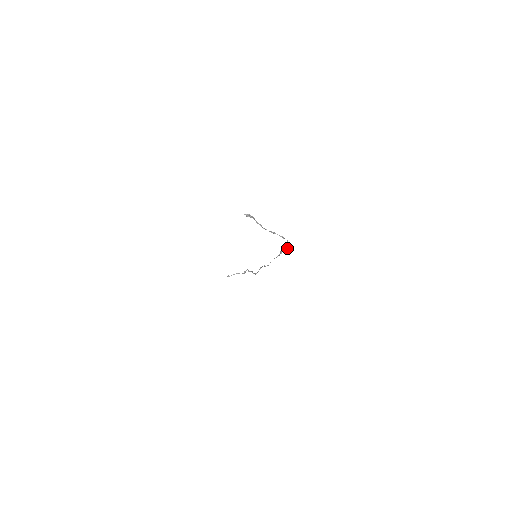
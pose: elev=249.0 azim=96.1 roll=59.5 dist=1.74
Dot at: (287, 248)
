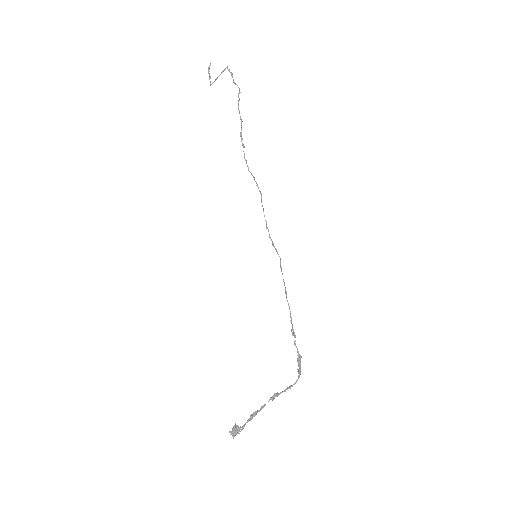
Dot at: (300, 358)
